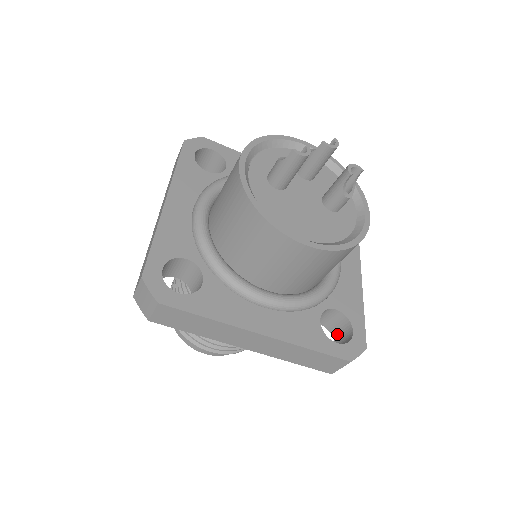
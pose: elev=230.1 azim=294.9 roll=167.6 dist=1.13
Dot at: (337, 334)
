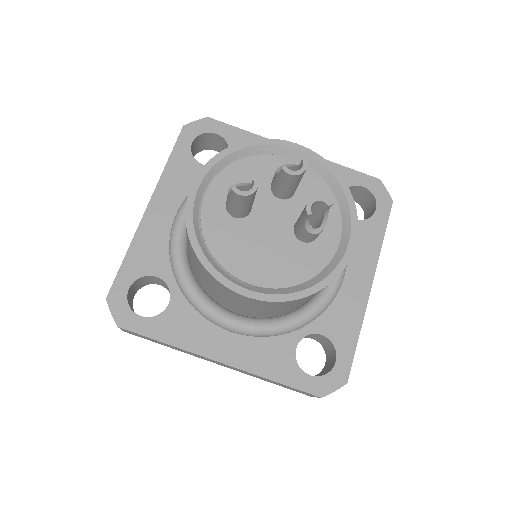
Dot at: (328, 354)
